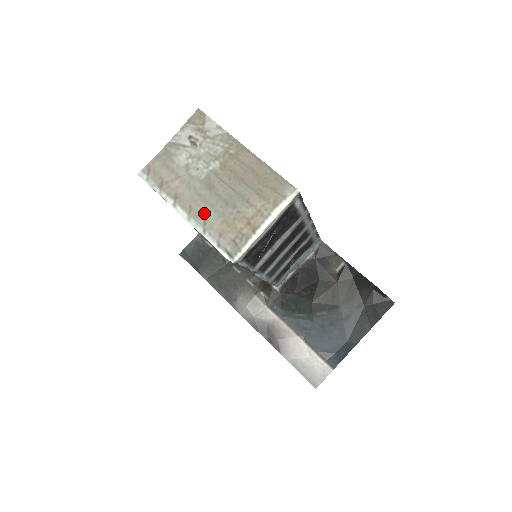
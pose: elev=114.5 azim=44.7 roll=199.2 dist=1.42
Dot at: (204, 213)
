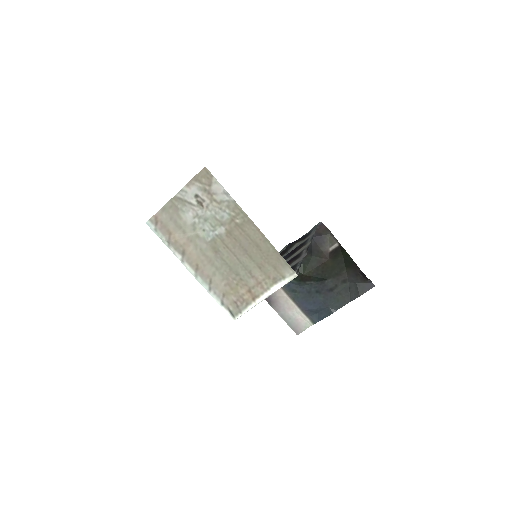
Dot at: (210, 273)
